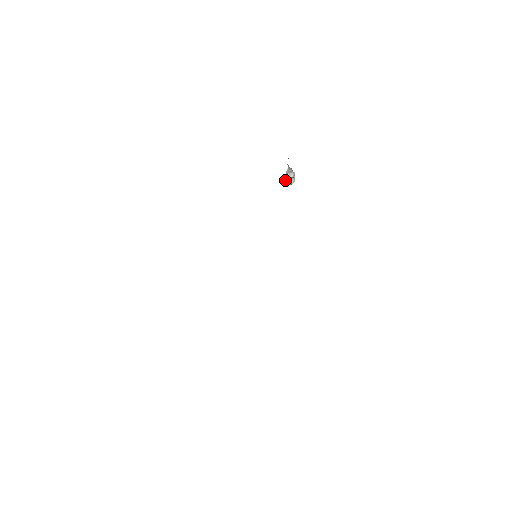
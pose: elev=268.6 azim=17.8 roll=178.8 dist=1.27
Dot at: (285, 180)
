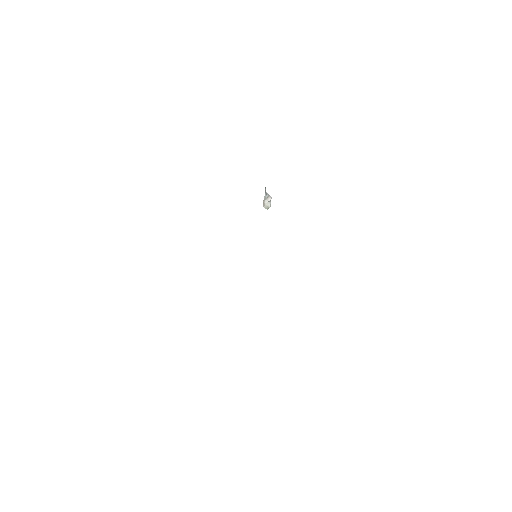
Dot at: (264, 206)
